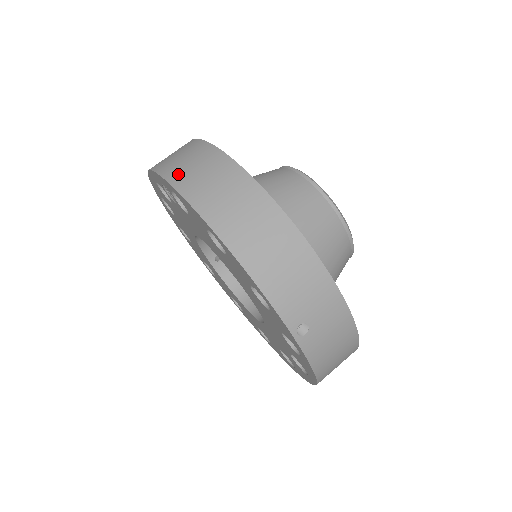
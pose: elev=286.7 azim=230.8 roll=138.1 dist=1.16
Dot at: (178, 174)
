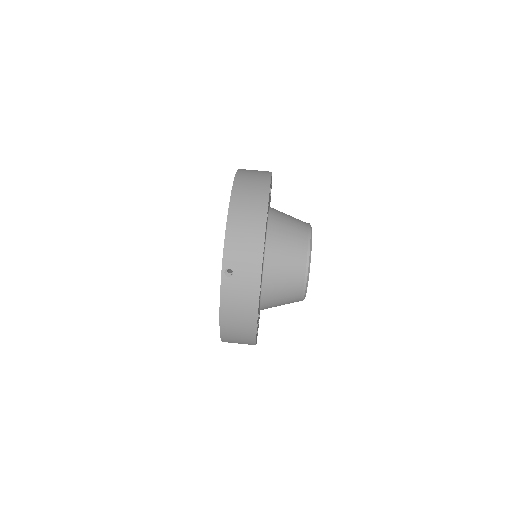
Dot at: (244, 172)
